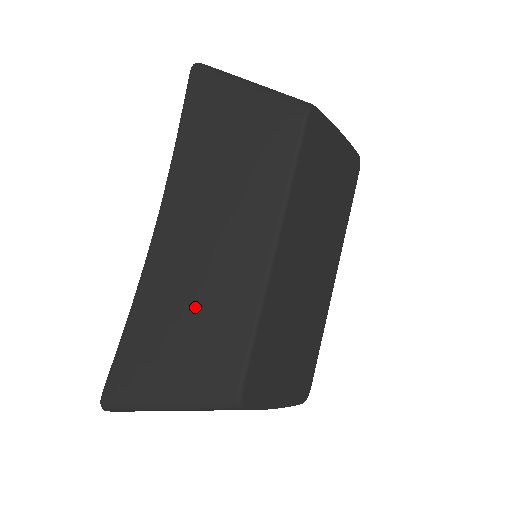
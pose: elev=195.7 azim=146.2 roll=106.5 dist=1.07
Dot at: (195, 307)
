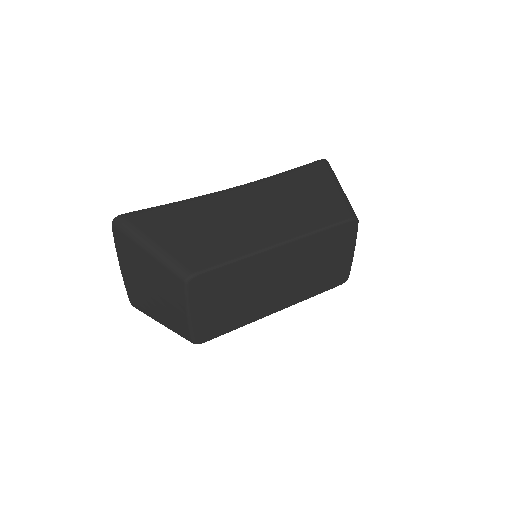
Dot at: (216, 228)
